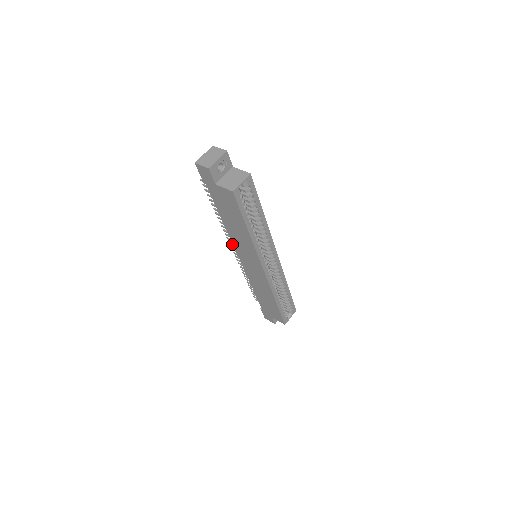
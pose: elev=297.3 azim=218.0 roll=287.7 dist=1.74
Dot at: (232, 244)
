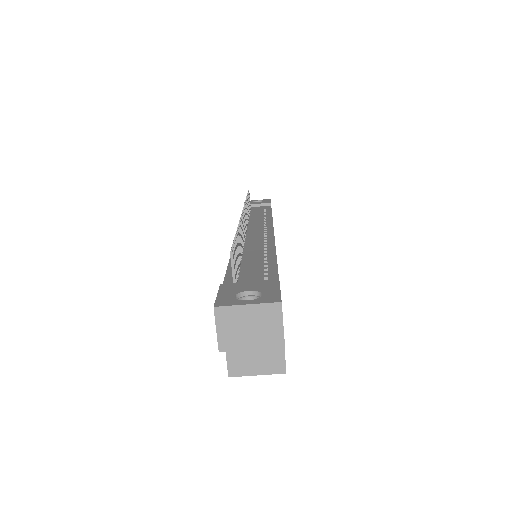
Dot at: occluded
